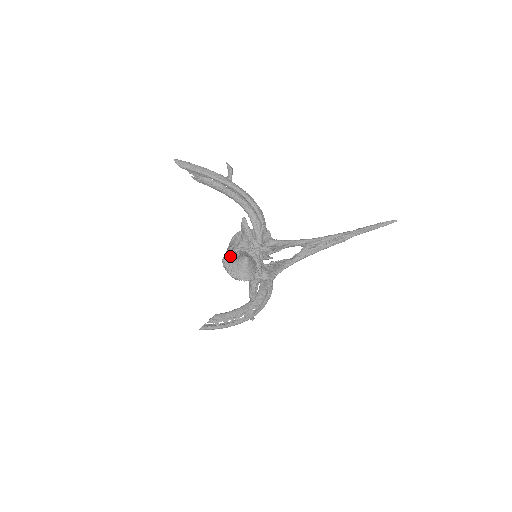
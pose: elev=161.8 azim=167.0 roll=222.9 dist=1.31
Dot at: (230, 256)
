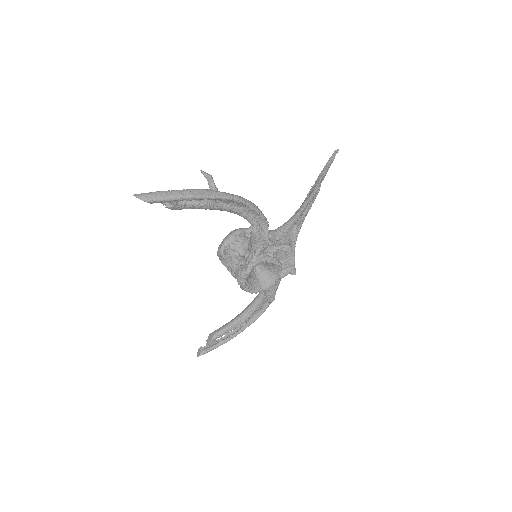
Dot at: (248, 274)
